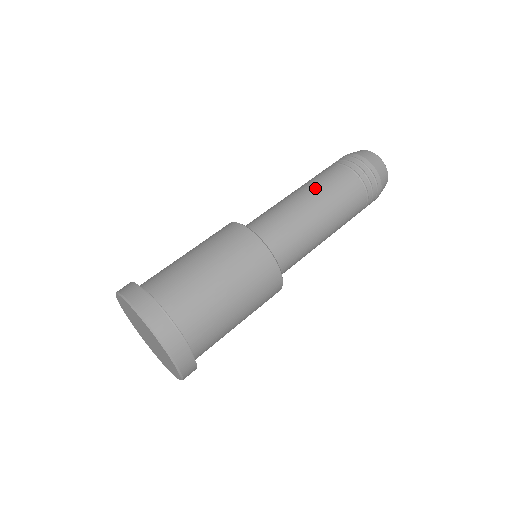
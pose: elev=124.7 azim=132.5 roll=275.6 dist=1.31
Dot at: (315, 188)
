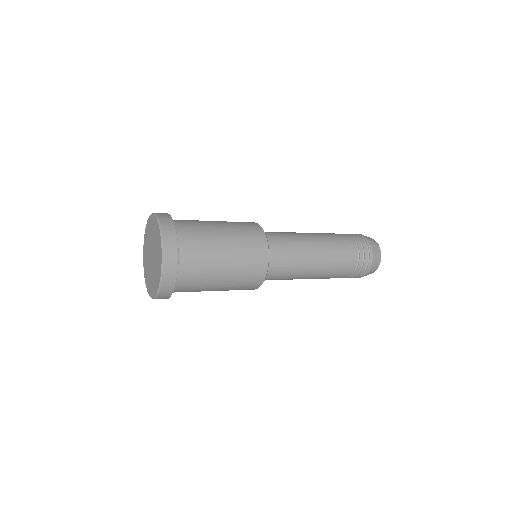
Dot at: occluded
